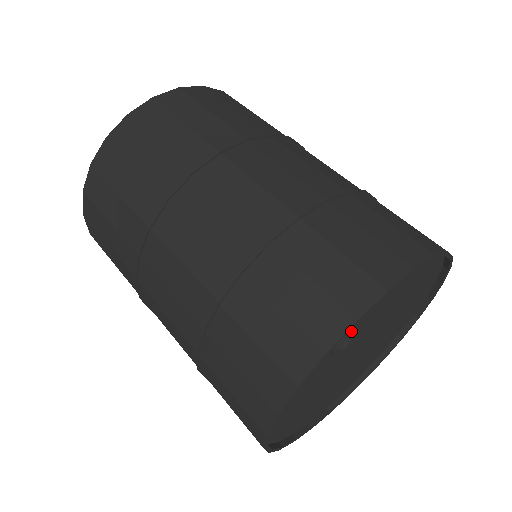
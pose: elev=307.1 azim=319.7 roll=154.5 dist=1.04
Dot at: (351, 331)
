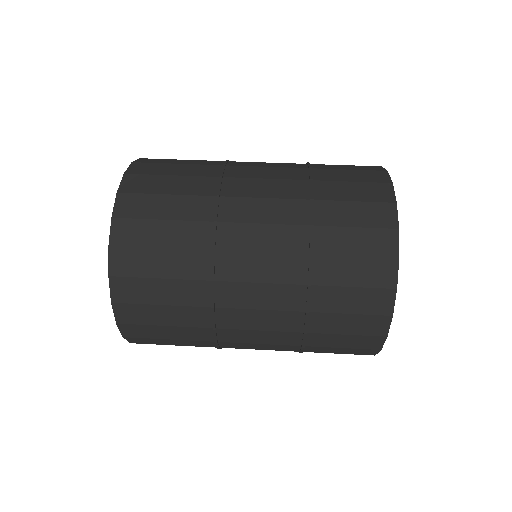
Dot at: occluded
